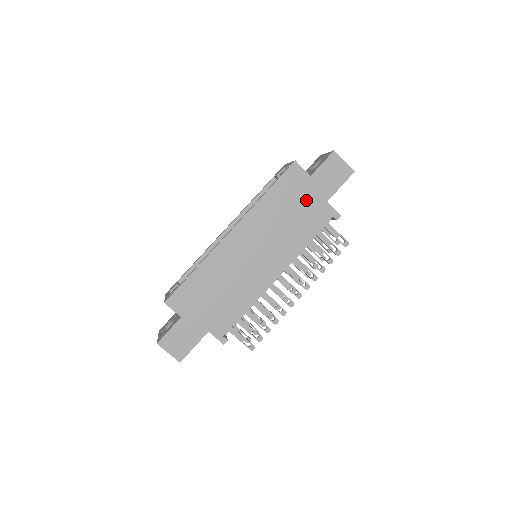
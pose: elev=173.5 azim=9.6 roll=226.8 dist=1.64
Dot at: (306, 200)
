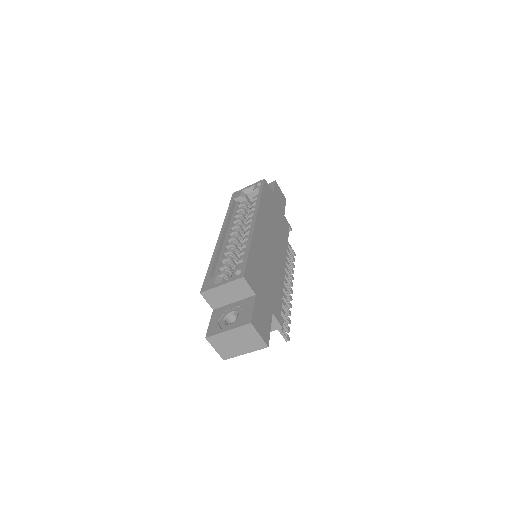
Dot at: (277, 210)
